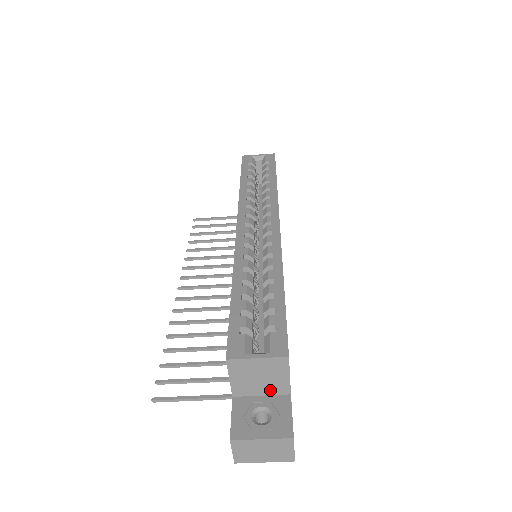
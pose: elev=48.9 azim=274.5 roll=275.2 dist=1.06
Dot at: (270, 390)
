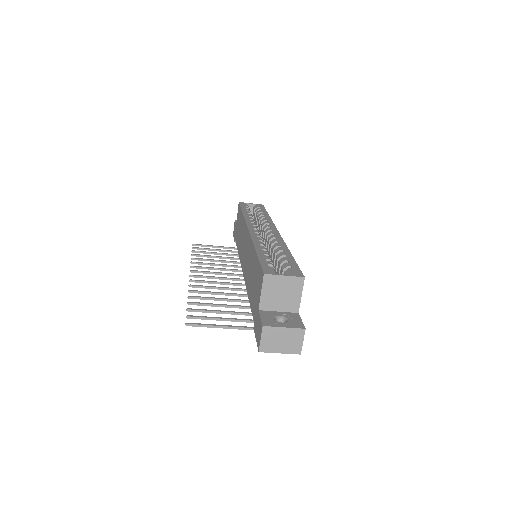
Dot at: (286, 307)
